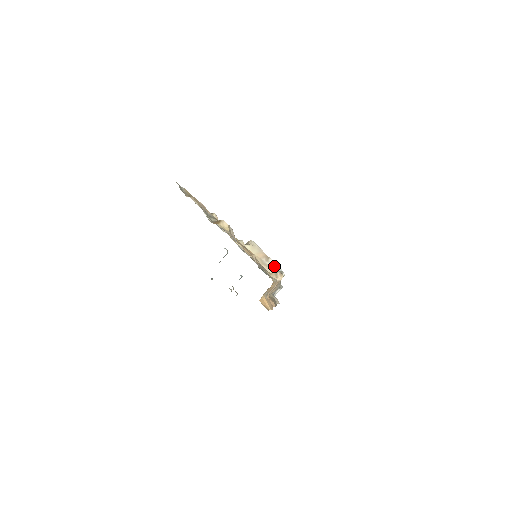
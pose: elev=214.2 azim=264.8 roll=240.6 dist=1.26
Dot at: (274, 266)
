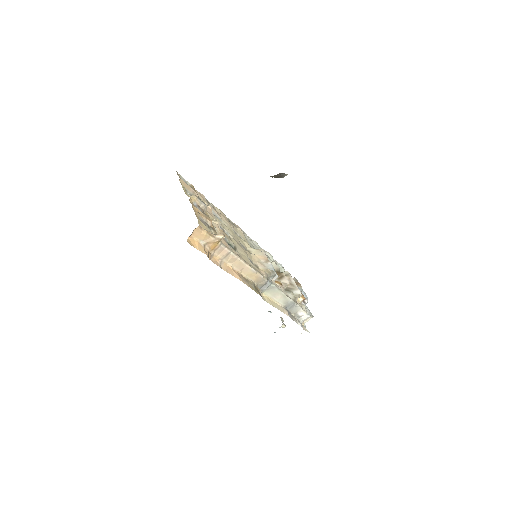
Dot at: (269, 266)
